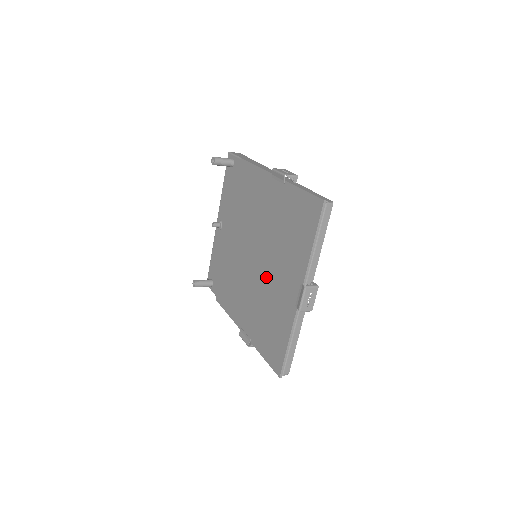
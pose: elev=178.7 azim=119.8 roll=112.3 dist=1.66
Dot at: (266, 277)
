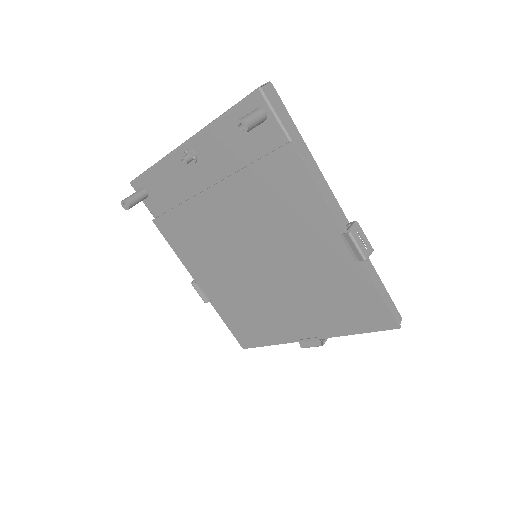
Dot at: (266, 289)
